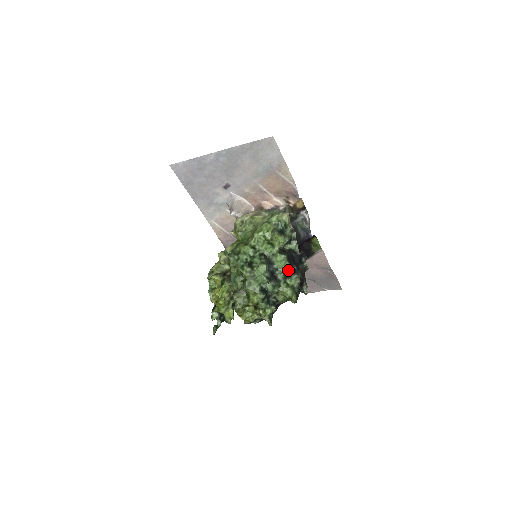
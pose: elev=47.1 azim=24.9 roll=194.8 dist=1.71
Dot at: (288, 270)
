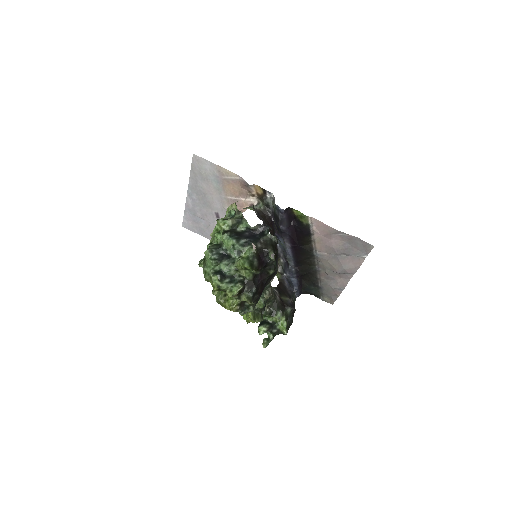
Dot at: (233, 245)
